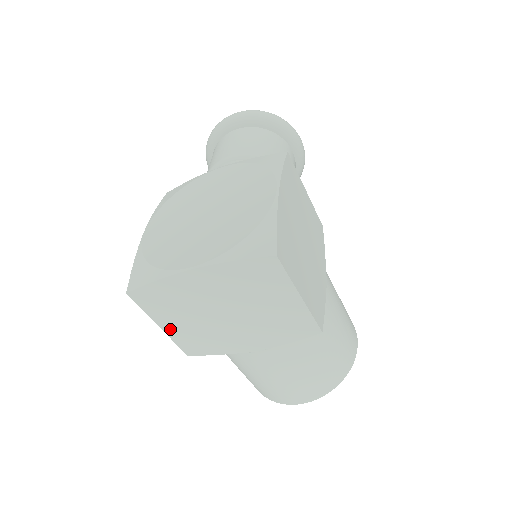
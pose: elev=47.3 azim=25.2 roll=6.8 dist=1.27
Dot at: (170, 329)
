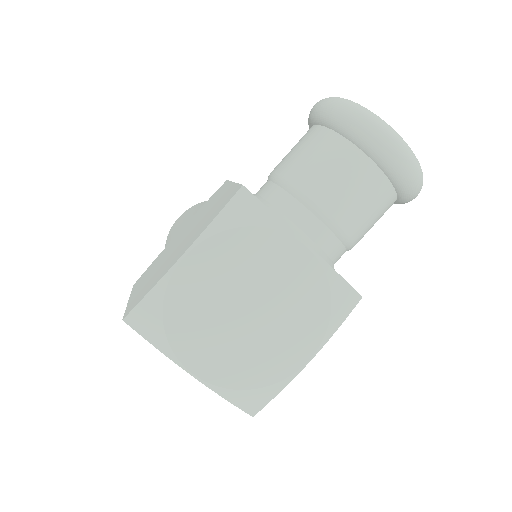
Dot at: occluded
